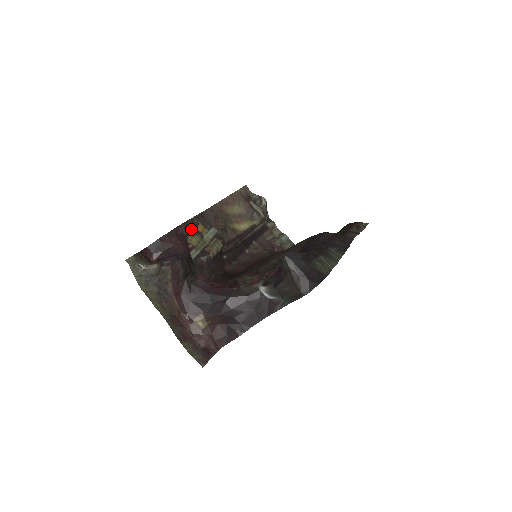
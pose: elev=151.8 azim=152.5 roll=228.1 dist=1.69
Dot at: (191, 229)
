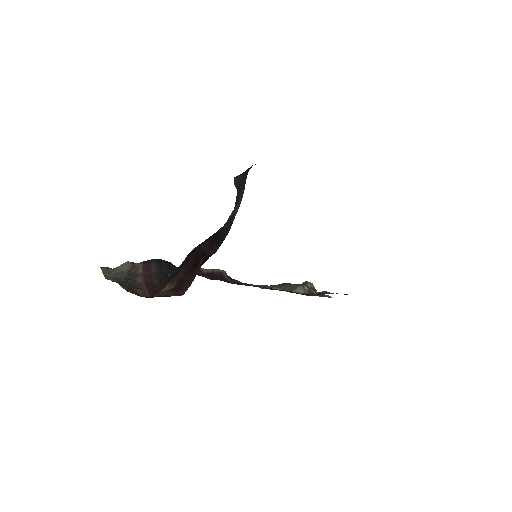
Dot at: occluded
